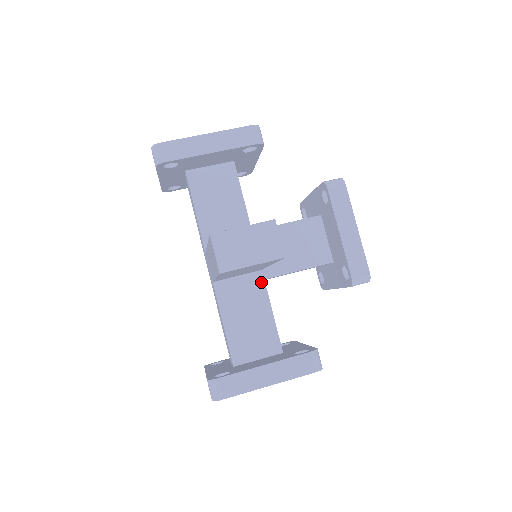
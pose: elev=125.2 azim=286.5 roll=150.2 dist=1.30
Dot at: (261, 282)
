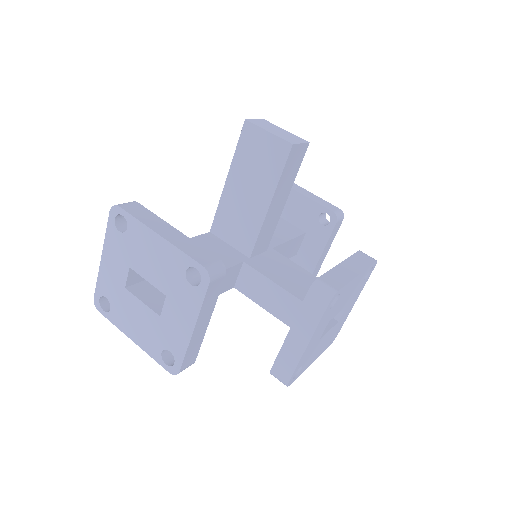
Dot at: (239, 260)
